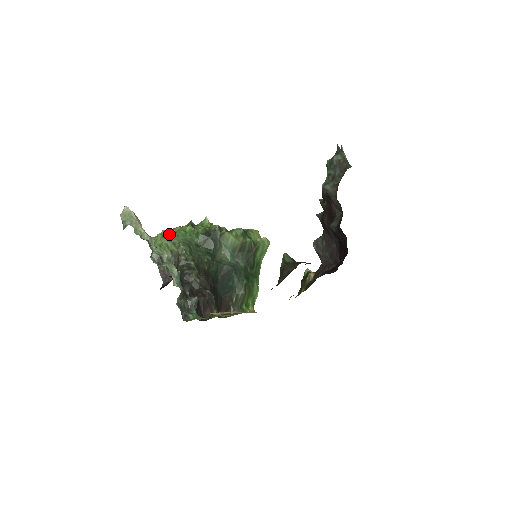
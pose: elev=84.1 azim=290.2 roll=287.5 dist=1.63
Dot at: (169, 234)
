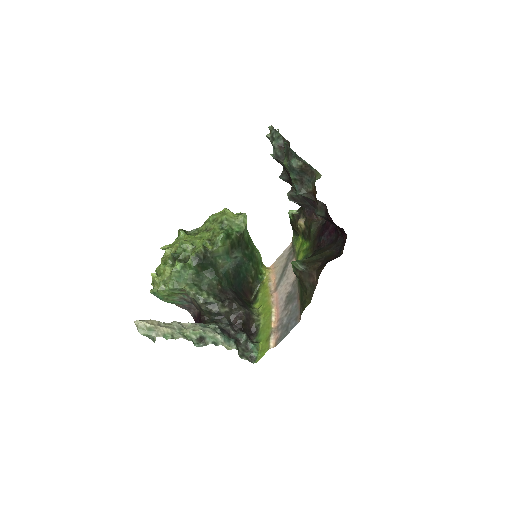
Dot at: (169, 286)
